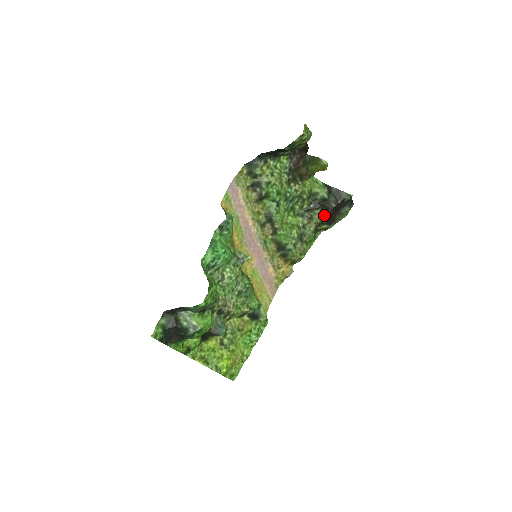
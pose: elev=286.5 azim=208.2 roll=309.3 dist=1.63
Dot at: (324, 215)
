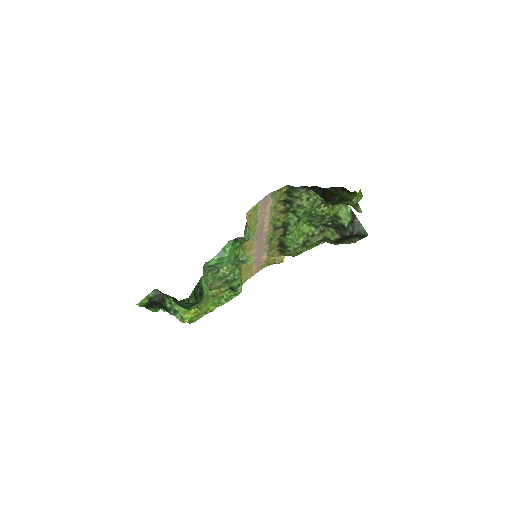
Dot at: (335, 236)
